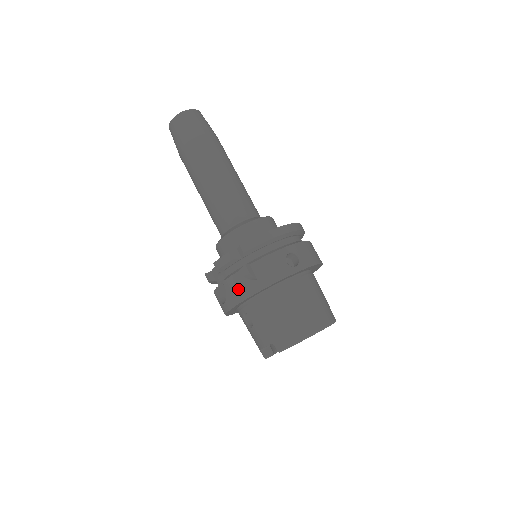
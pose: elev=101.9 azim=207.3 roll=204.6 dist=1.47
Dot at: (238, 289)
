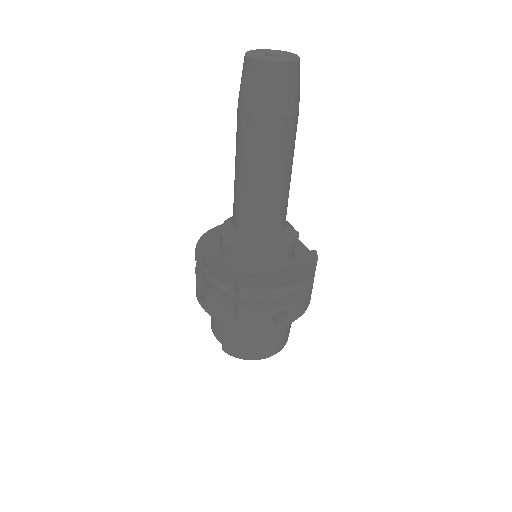
Dot at: (216, 310)
